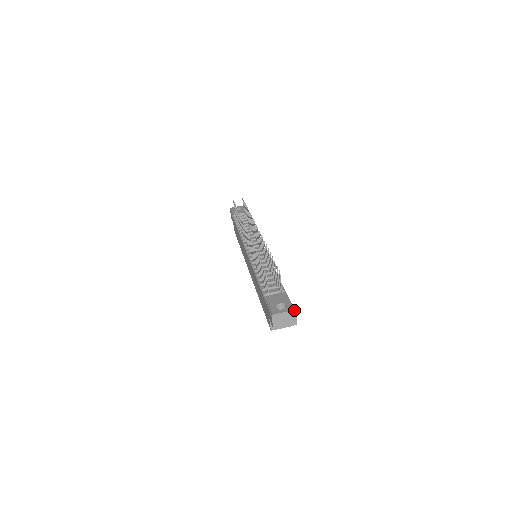
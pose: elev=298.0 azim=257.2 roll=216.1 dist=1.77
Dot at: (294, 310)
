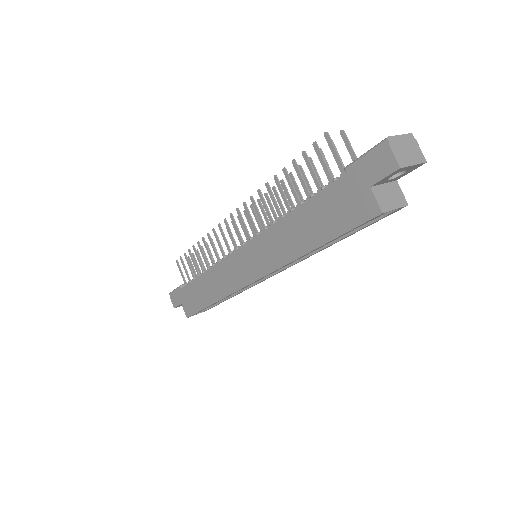
Dot at: (411, 133)
